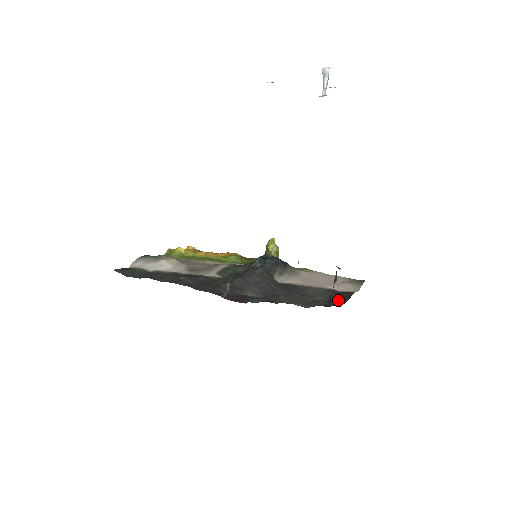
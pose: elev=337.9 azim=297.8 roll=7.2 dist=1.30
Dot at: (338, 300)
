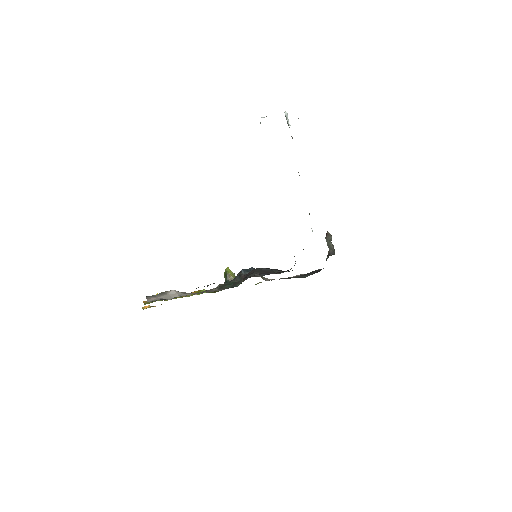
Dot at: (316, 272)
